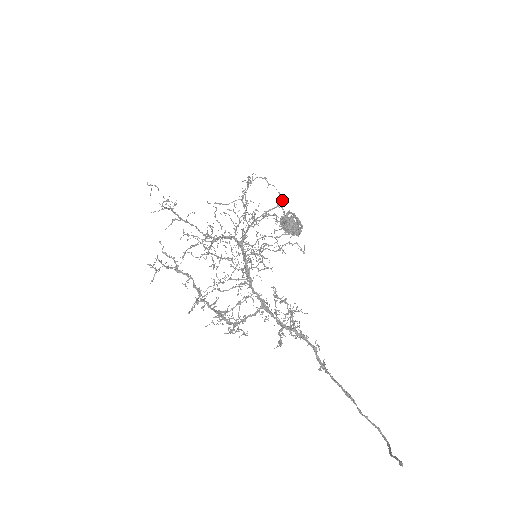
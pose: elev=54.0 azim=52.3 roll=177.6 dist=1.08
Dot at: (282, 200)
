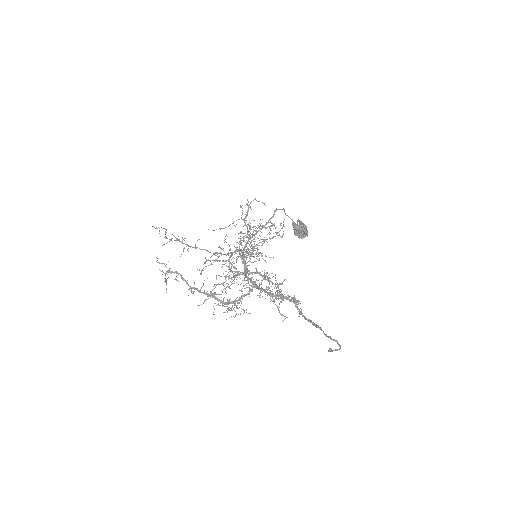
Dot at: (276, 210)
